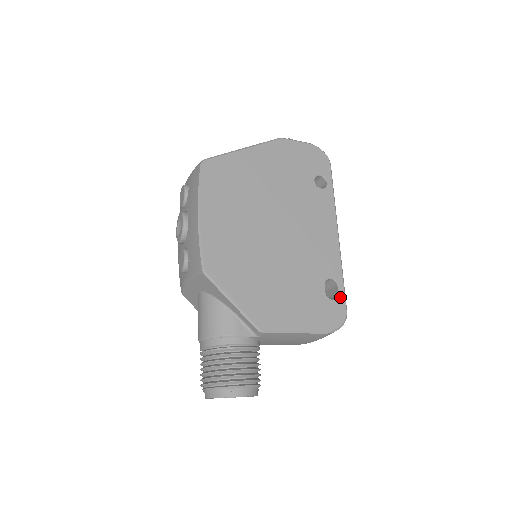
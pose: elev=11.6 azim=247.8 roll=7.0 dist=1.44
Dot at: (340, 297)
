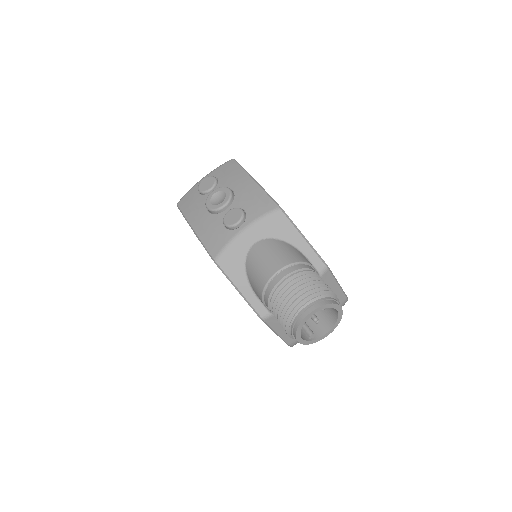
Dot at: occluded
